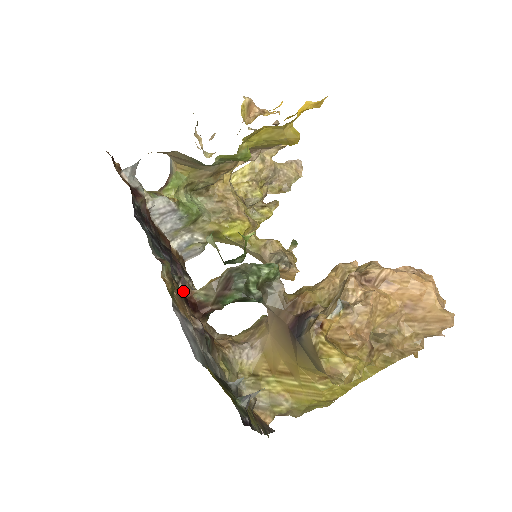
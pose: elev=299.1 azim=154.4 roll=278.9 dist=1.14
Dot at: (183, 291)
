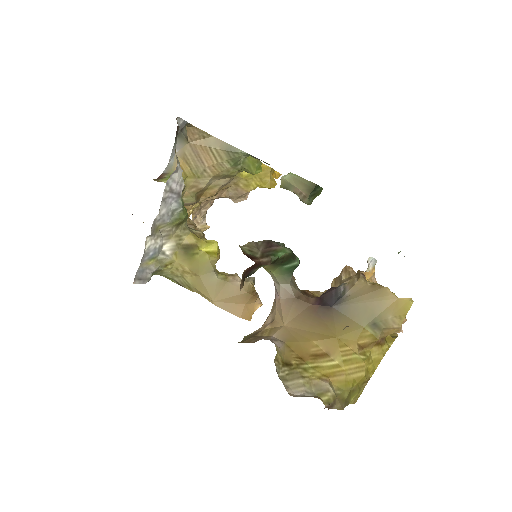
Dot at: occluded
